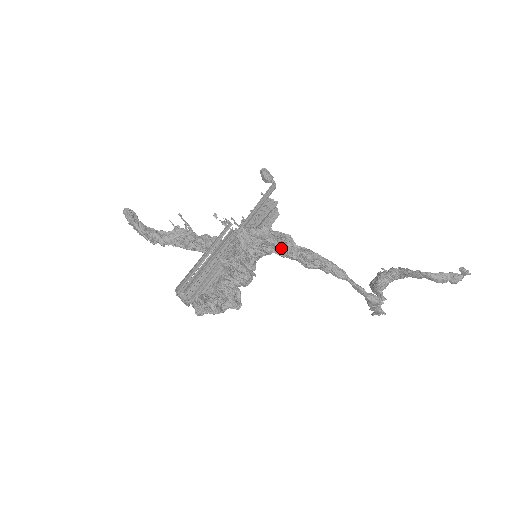
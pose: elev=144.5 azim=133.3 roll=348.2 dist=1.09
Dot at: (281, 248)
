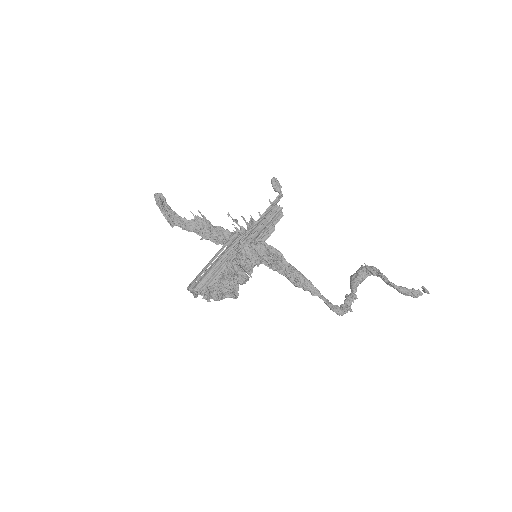
Dot at: (272, 266)
